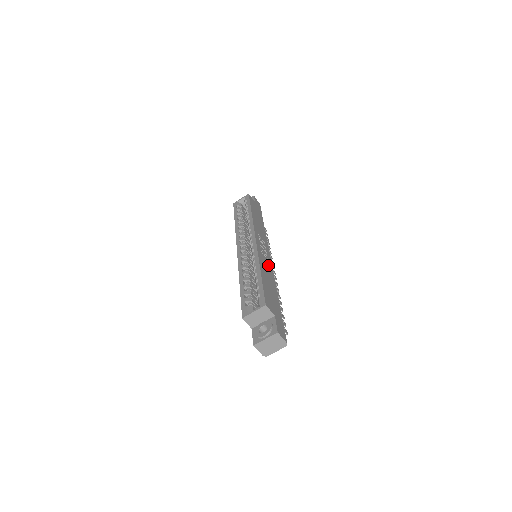
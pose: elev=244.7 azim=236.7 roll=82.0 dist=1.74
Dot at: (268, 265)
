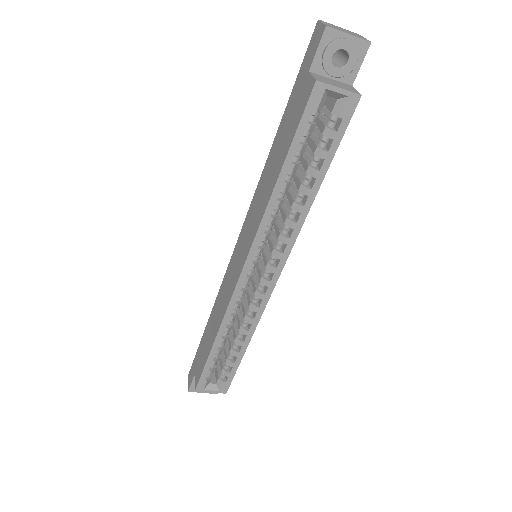
Dot at: occluded
